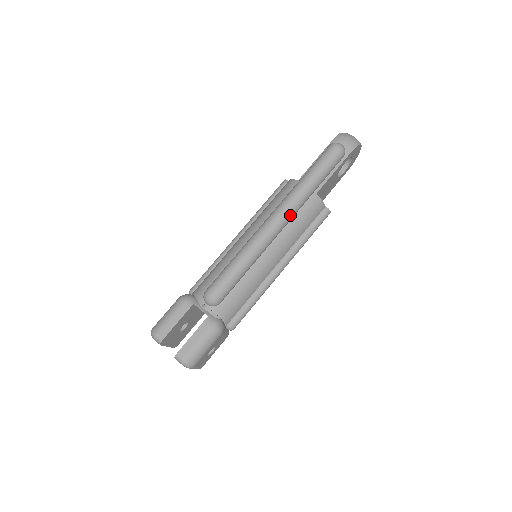
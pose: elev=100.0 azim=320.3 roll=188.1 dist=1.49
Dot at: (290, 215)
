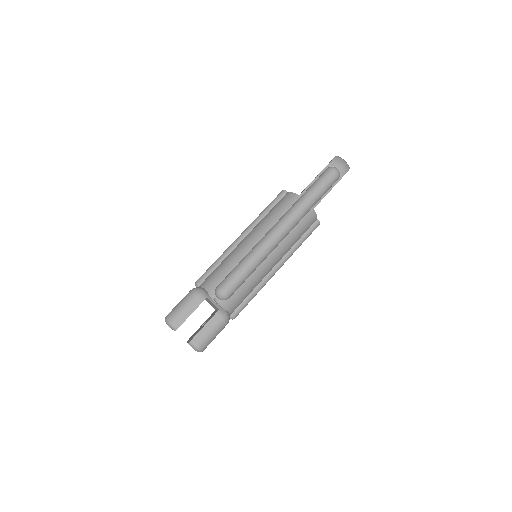
Dot at: (293, 227)
